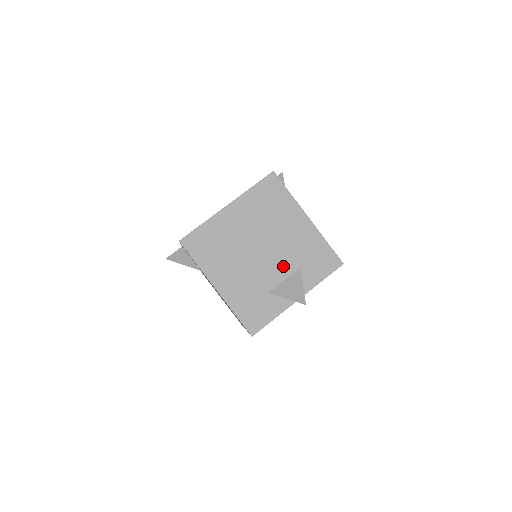
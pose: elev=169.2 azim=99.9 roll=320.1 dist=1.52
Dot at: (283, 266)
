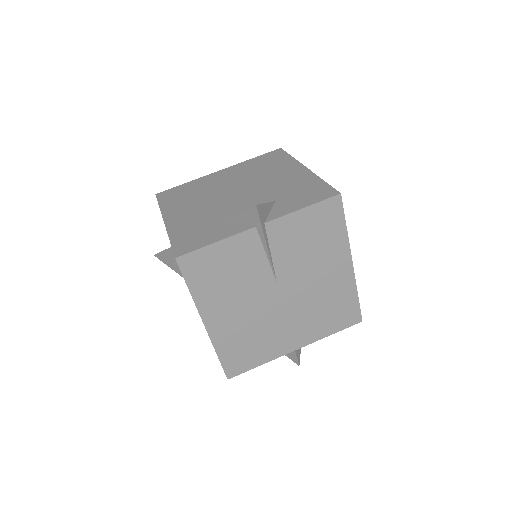
Dot at: (255, 201)
